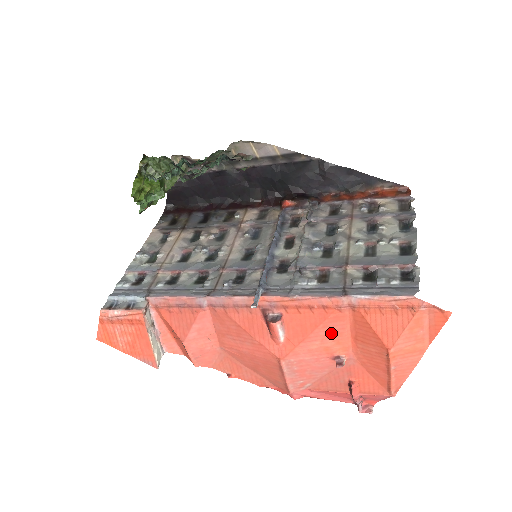
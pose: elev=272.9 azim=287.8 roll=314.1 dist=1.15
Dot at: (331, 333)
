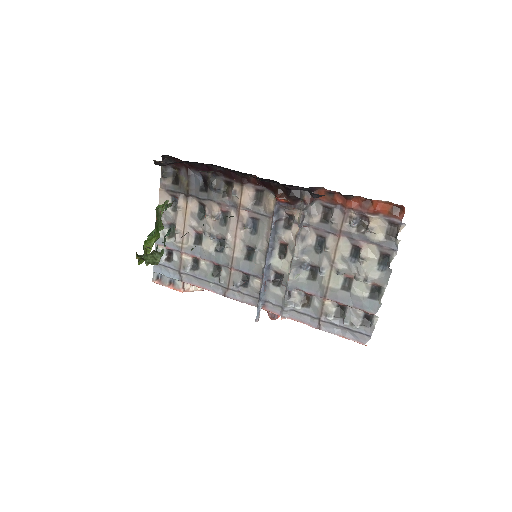
Dot at: occluded
